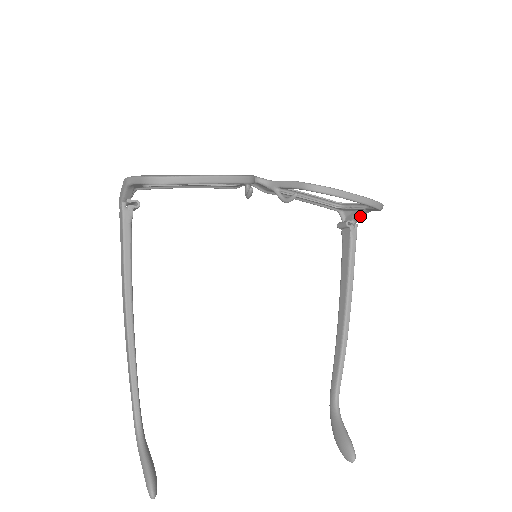
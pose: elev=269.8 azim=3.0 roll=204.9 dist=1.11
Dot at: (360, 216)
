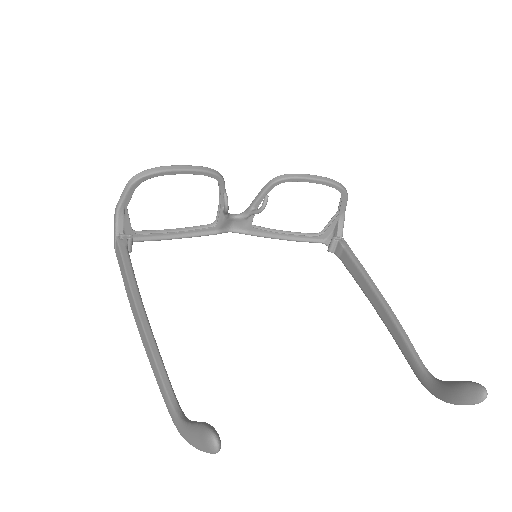
Dot at: (340, 228)
